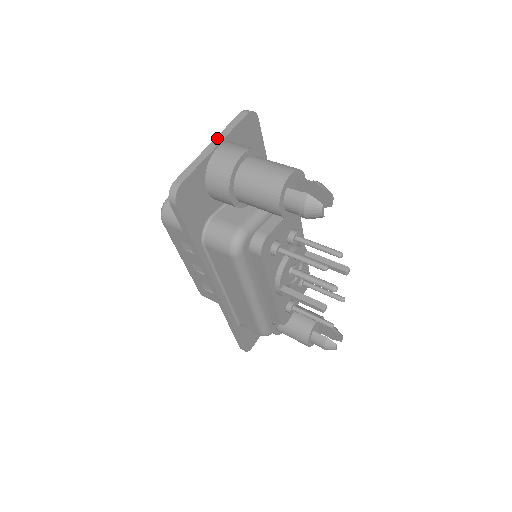
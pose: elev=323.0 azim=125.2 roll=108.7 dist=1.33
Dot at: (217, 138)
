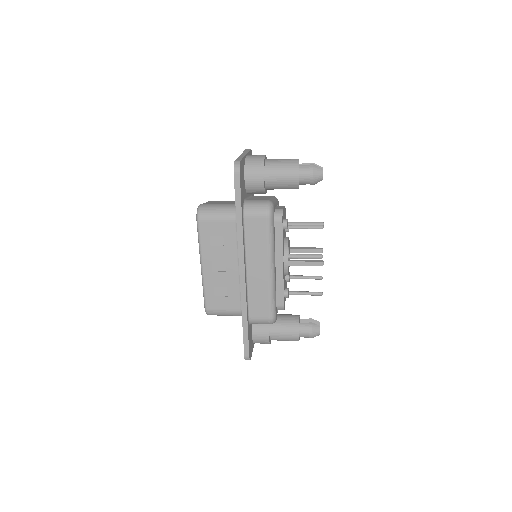
Dot at: (243, 153)
